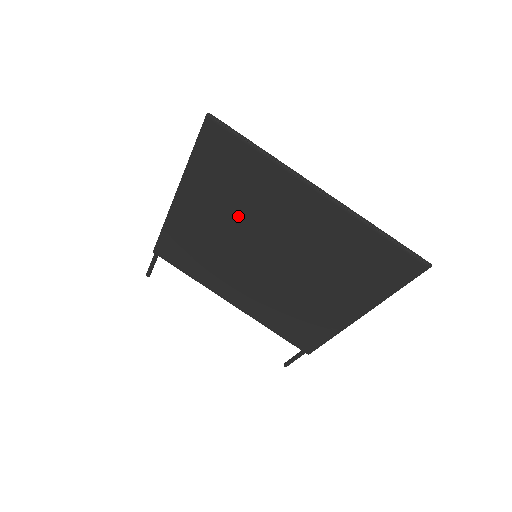
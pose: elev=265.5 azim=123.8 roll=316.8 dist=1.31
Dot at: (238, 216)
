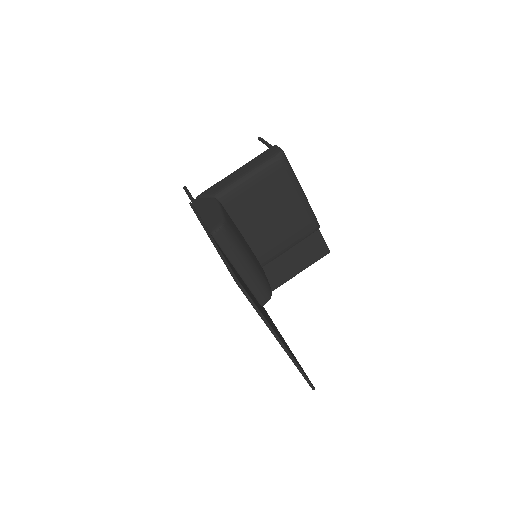
Dot at: occluded
